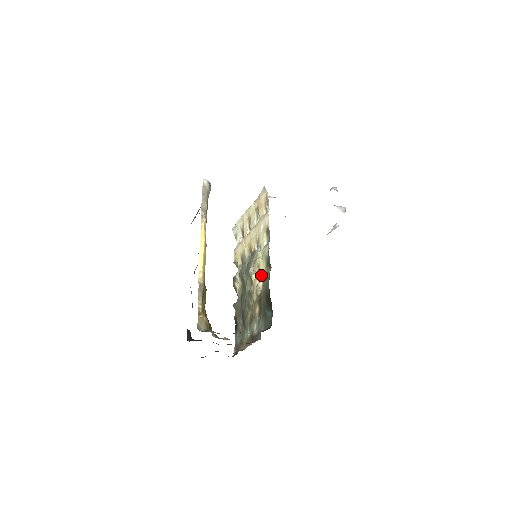
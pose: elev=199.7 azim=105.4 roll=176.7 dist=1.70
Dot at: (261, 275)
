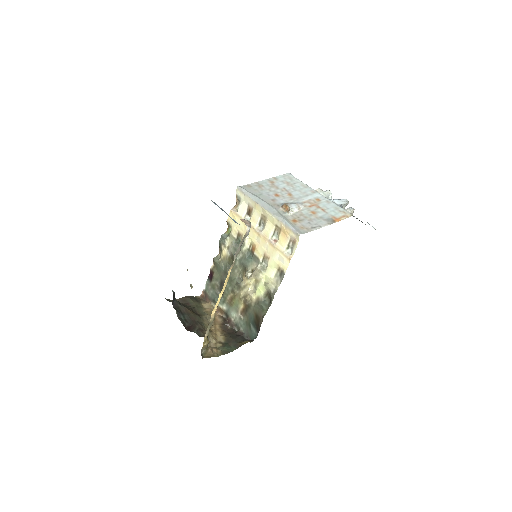
Dot at: (257, 291)
